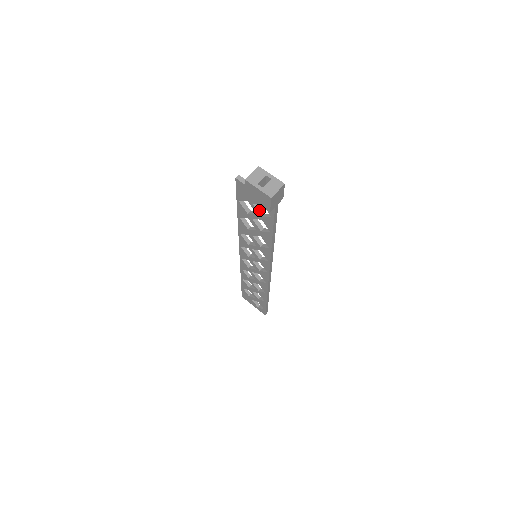
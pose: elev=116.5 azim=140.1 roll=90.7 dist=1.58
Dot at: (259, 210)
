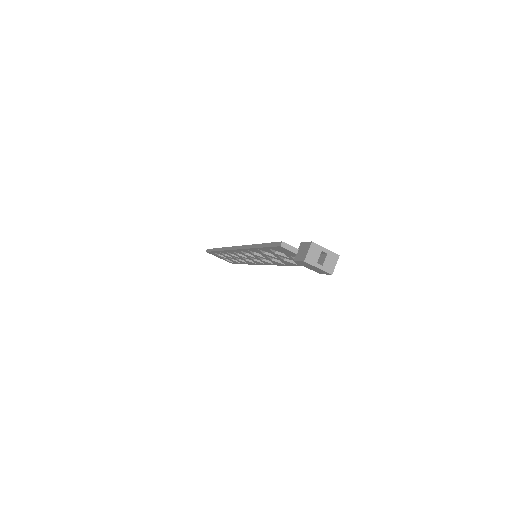
Dot at: (293, 257)
